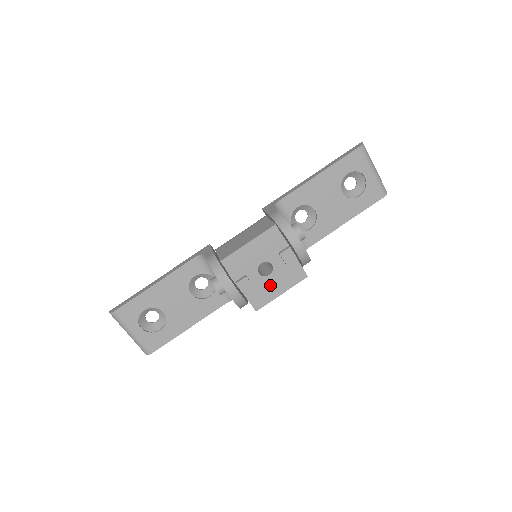
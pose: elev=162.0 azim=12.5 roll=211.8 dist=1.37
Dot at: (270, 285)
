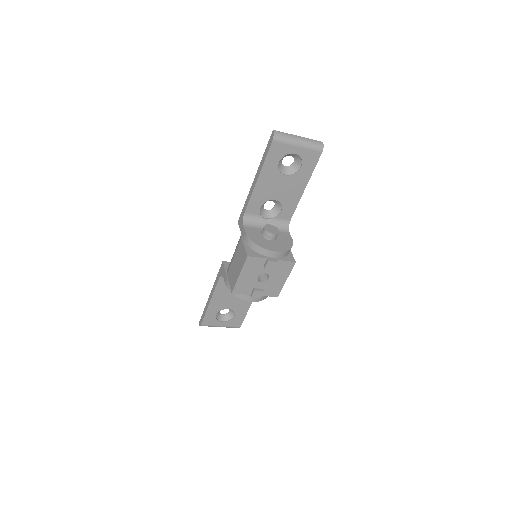
Dot at: (274, 282)
